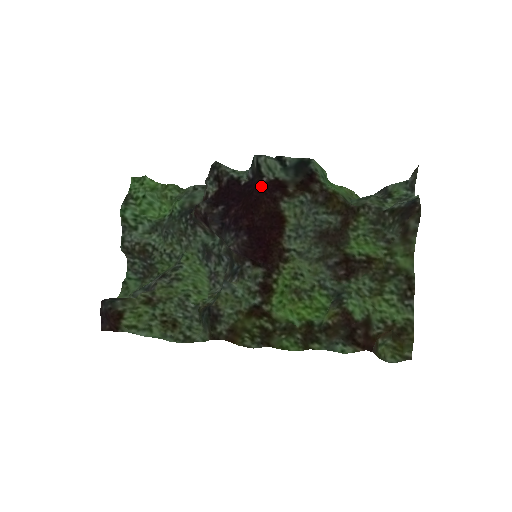
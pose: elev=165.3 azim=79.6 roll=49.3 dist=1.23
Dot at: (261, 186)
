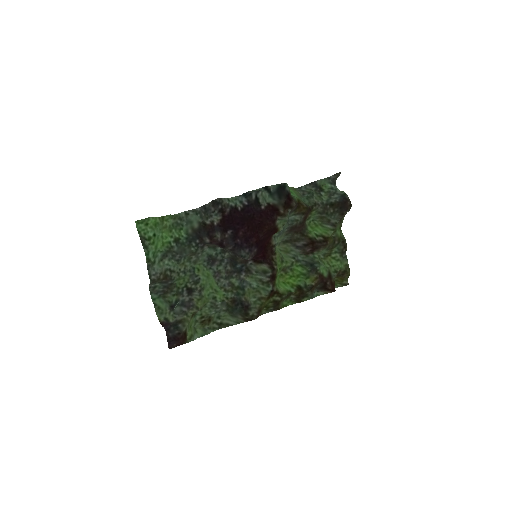
Dot at: (261, 213)
